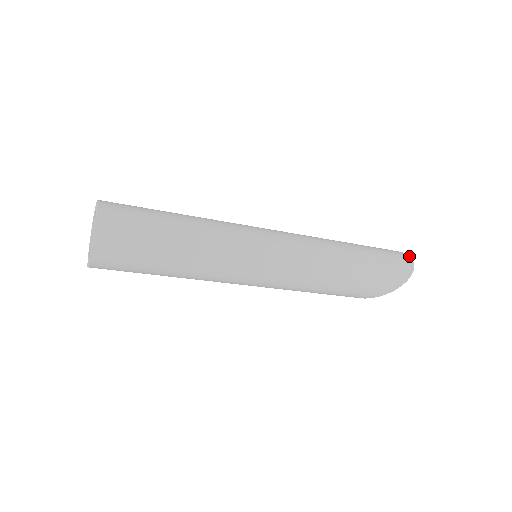
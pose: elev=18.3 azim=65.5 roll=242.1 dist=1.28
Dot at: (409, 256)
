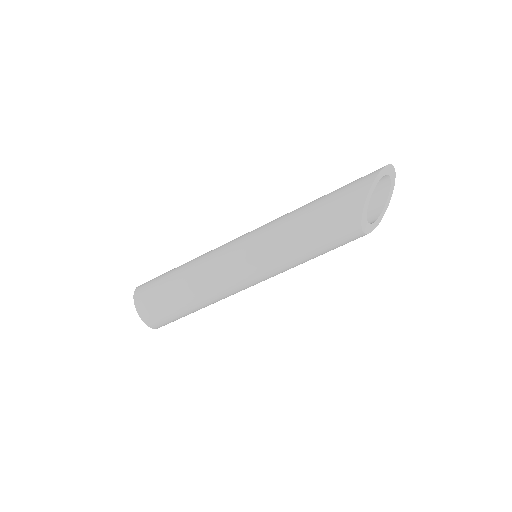
Dot at: (394, 172)
